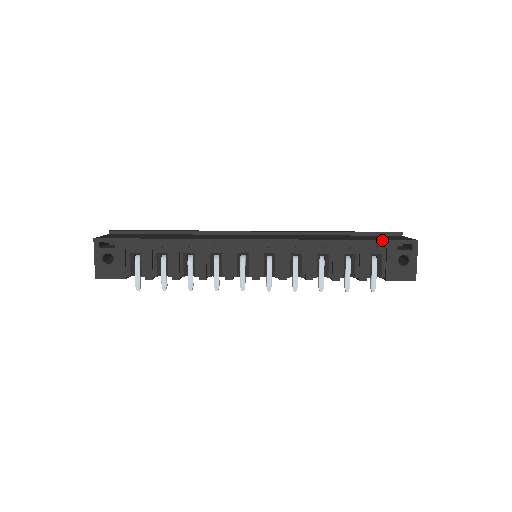
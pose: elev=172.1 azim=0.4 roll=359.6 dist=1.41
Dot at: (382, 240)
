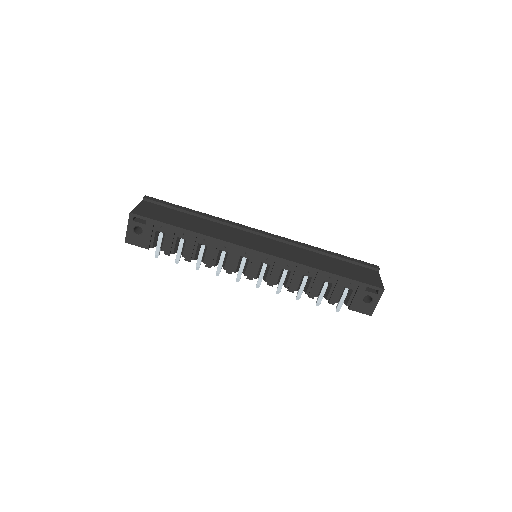
Dot at: (356, 281)
